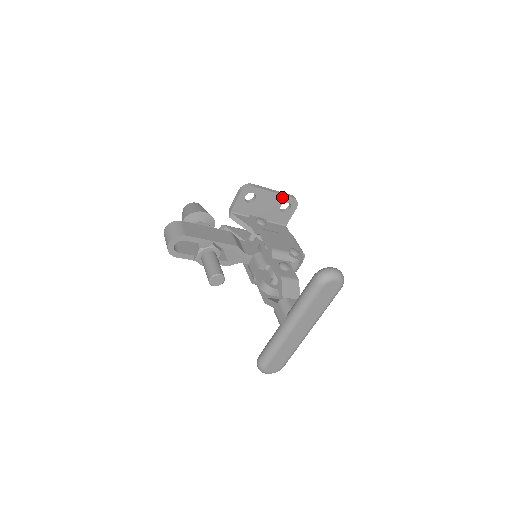
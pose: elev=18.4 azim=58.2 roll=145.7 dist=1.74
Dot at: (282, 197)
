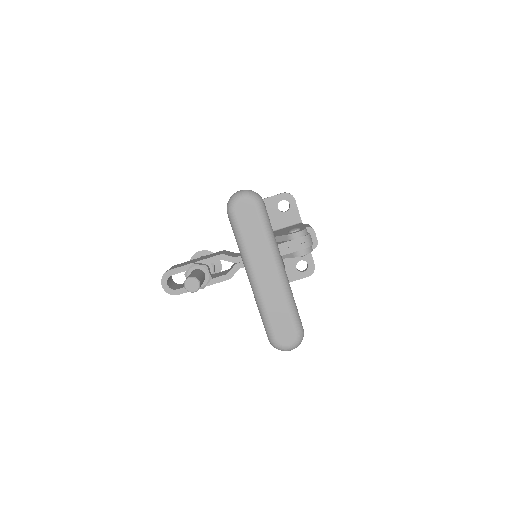
Dot at: (271, 199)
